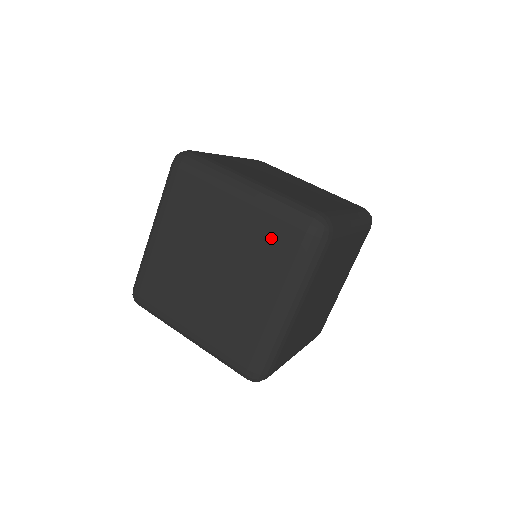
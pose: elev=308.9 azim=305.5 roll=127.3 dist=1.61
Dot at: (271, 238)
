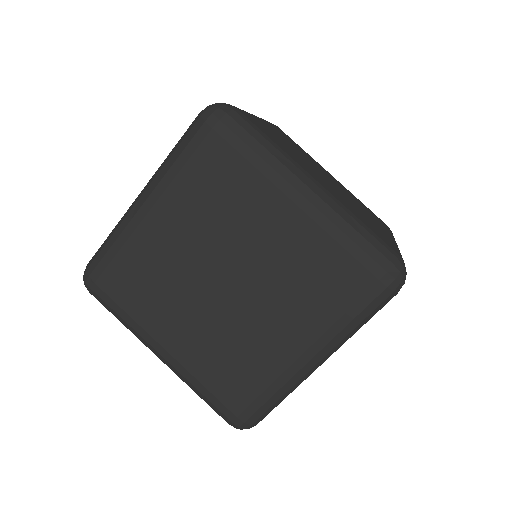
Dot at: (326, 271)
